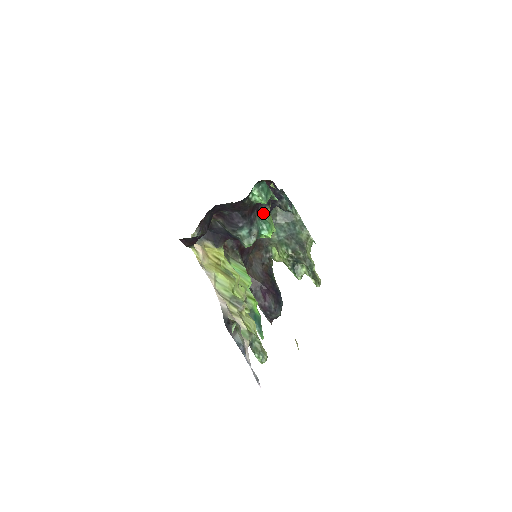
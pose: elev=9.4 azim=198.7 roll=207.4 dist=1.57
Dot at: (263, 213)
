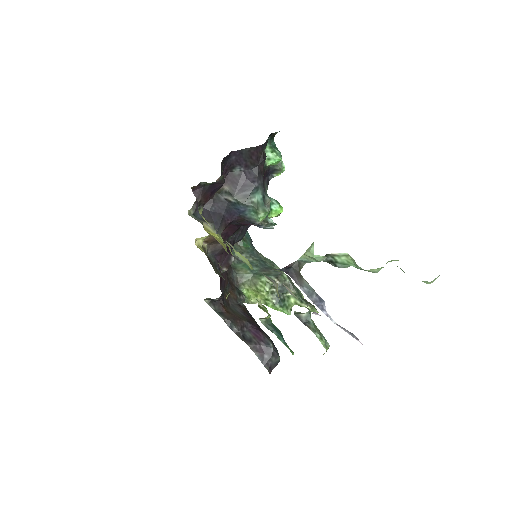
Dot at: occluded
